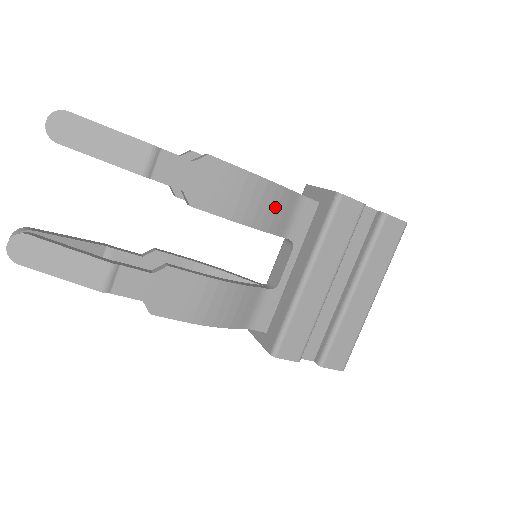
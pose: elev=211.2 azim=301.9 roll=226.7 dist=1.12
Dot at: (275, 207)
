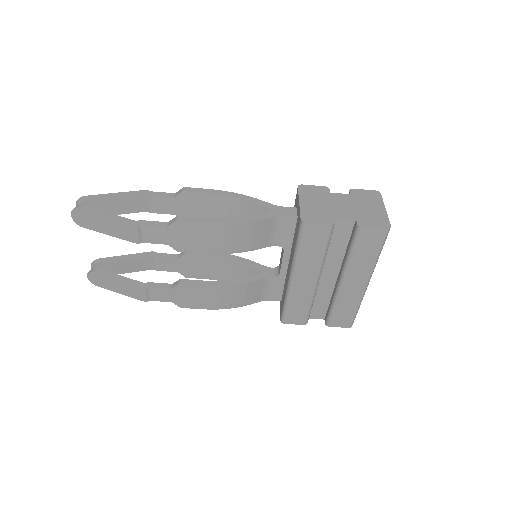
Dot at: (250, 235)
